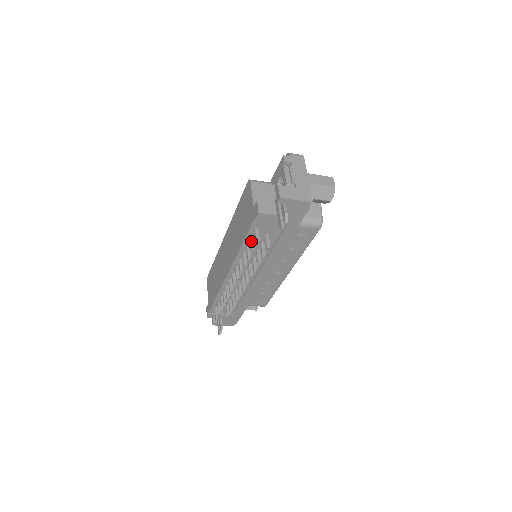
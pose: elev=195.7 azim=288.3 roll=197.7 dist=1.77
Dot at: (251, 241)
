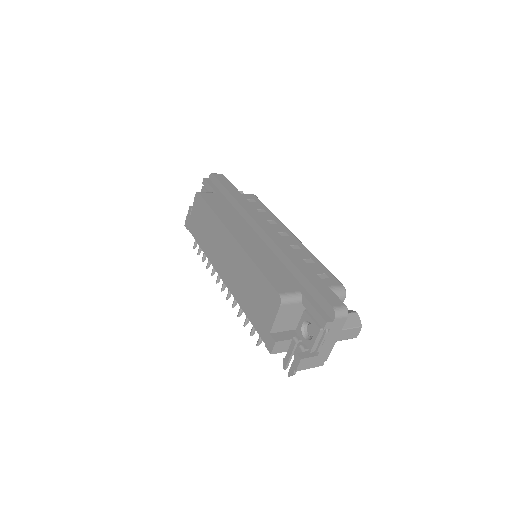
Dot at: occluded
